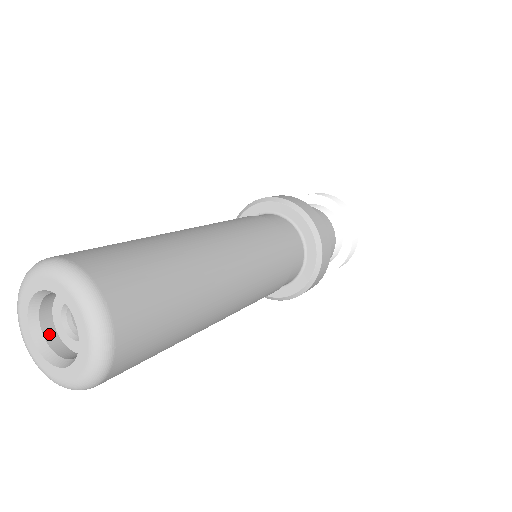
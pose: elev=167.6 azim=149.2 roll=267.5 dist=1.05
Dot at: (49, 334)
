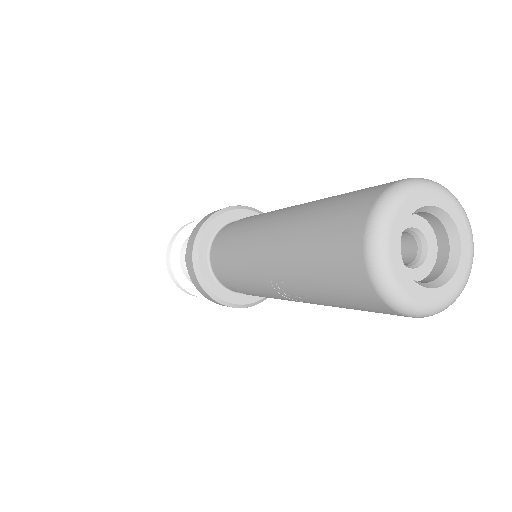
Dot at: occluded
